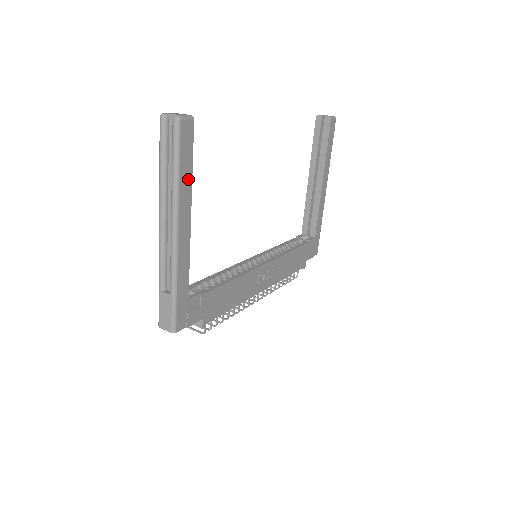
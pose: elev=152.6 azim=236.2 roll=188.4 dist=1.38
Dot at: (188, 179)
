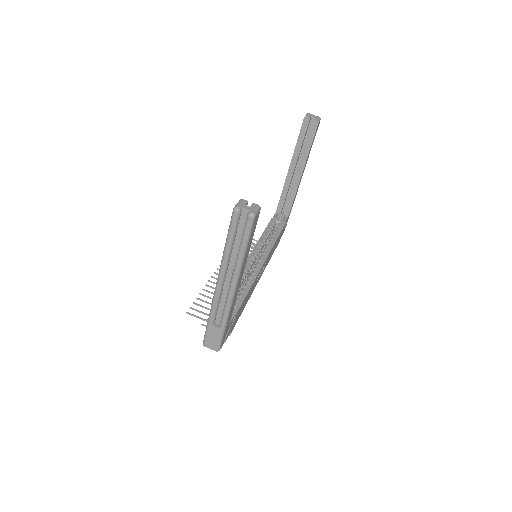
Dot at: (248, 251)
